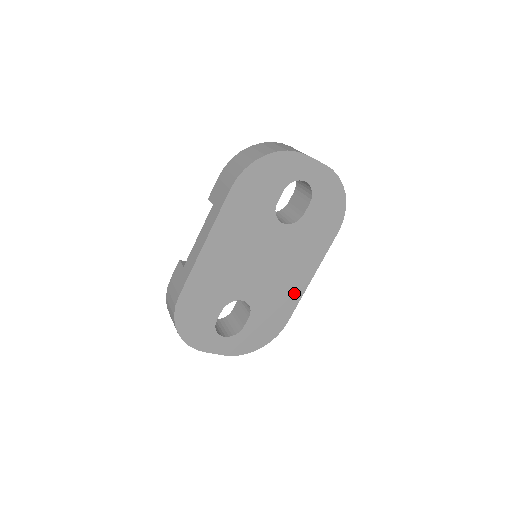
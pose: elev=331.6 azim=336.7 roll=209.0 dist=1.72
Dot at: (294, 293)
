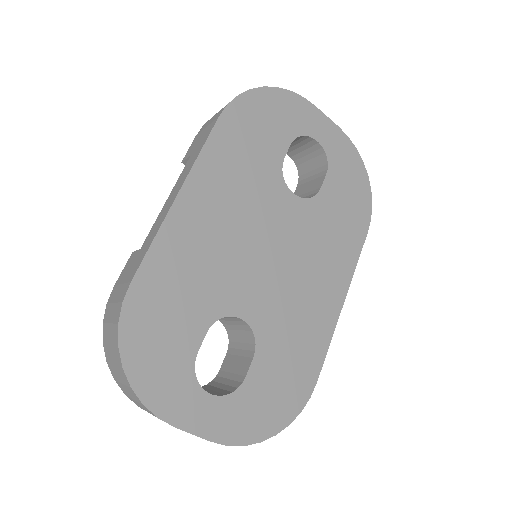
Dot at: (321, 323)
